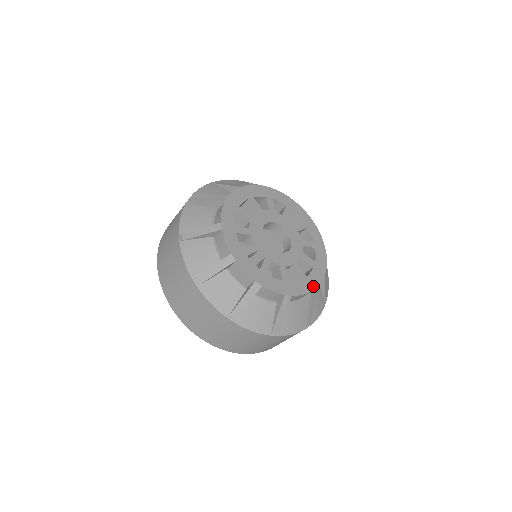
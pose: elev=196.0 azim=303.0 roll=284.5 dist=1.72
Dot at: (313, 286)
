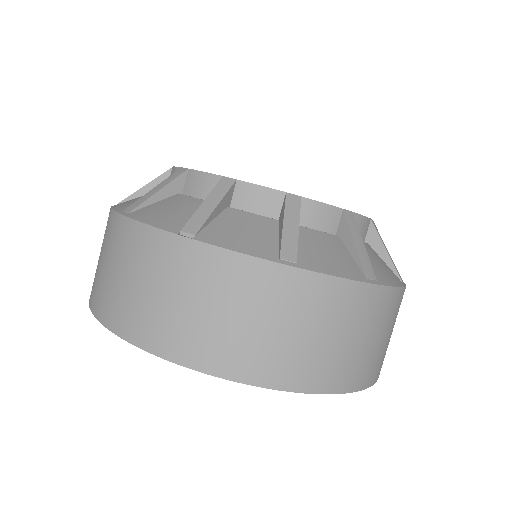
Dot at: occluded
